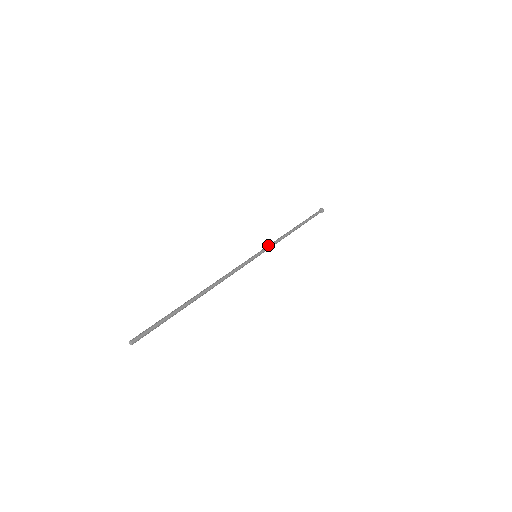
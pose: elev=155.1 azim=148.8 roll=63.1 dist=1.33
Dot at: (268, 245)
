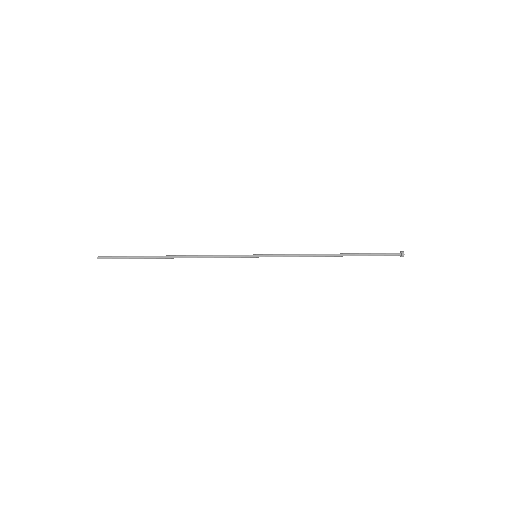
Dot at: (280, 254)
